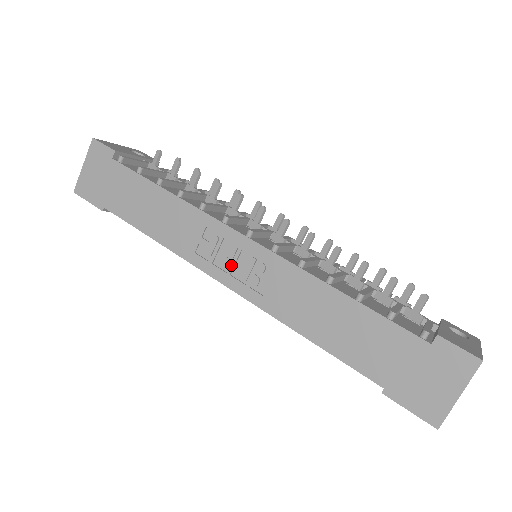
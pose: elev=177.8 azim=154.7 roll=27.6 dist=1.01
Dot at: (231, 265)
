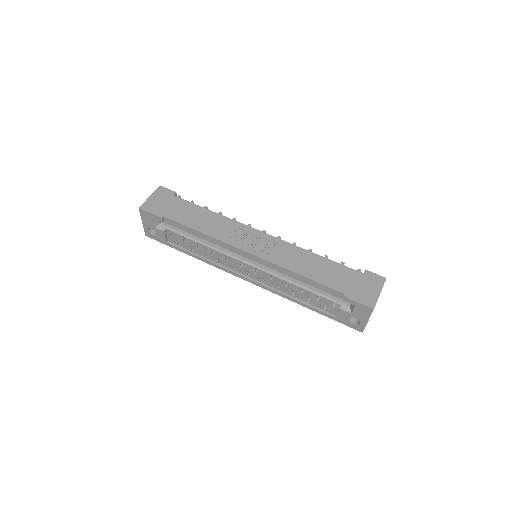
Dot at: (253, 244)
